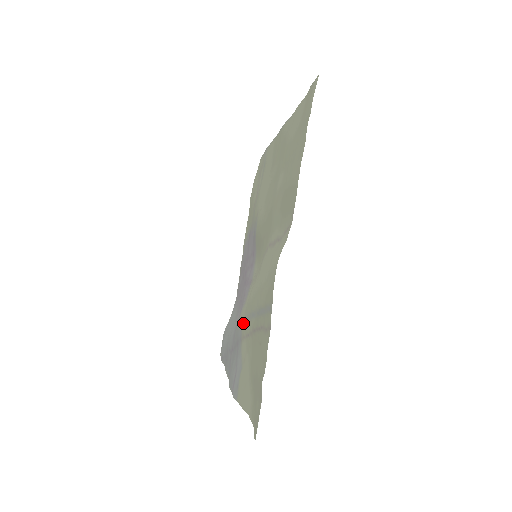
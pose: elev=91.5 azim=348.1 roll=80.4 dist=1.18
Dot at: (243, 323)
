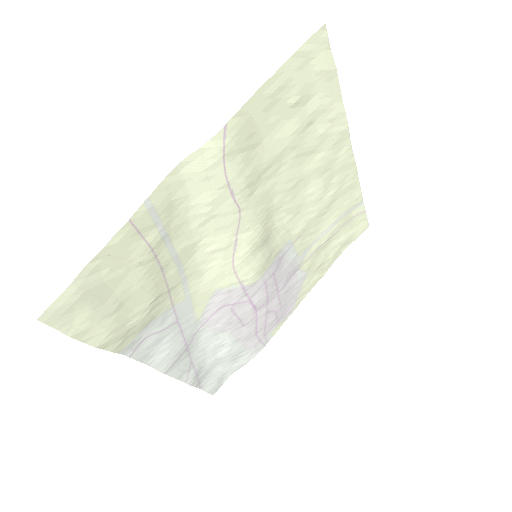
Dot at: (187, 294)
